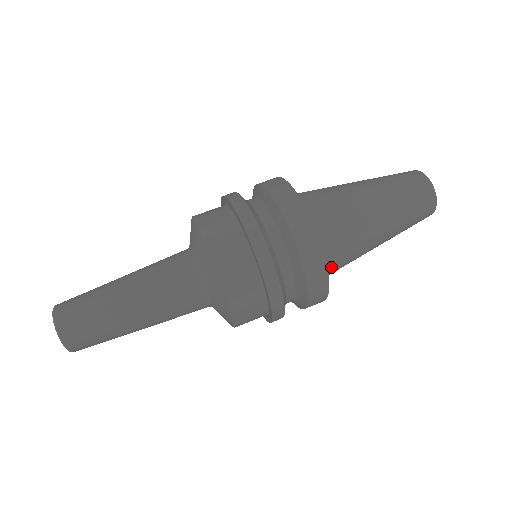
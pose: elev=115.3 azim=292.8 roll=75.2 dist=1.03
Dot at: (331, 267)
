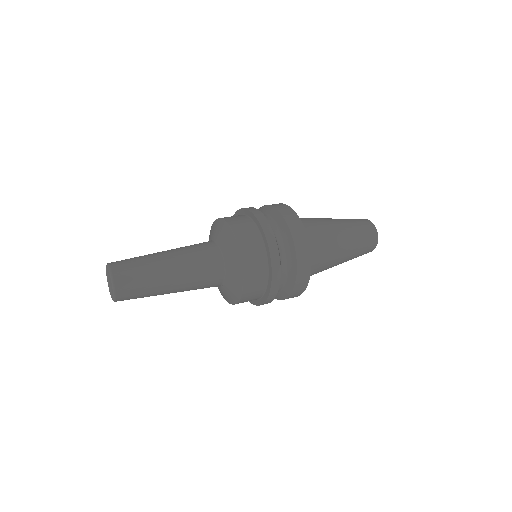
Dot at: (311, 261)
